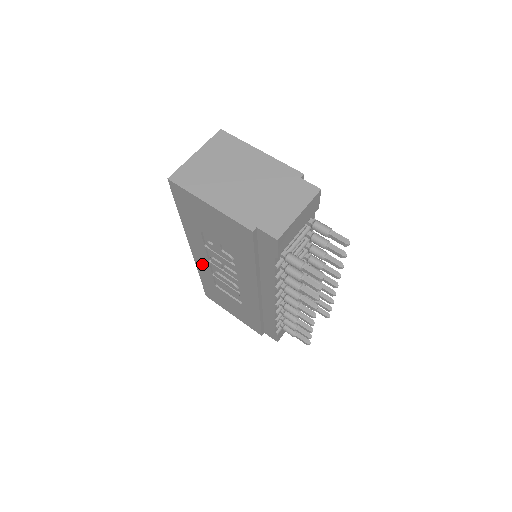
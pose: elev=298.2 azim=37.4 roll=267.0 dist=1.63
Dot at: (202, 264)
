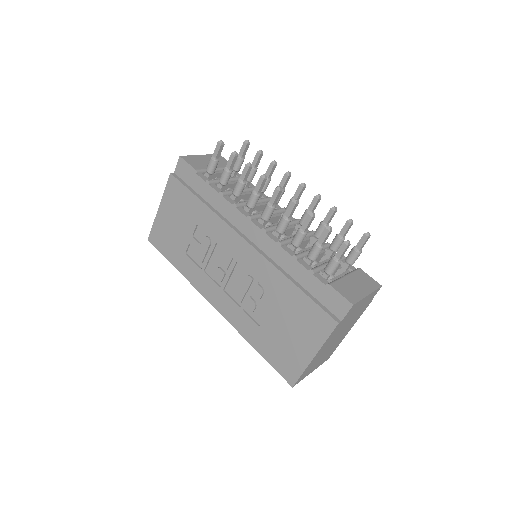
Dot at: (229, 310)
